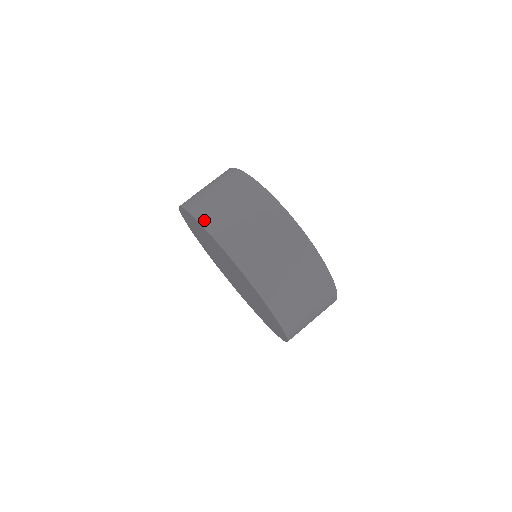
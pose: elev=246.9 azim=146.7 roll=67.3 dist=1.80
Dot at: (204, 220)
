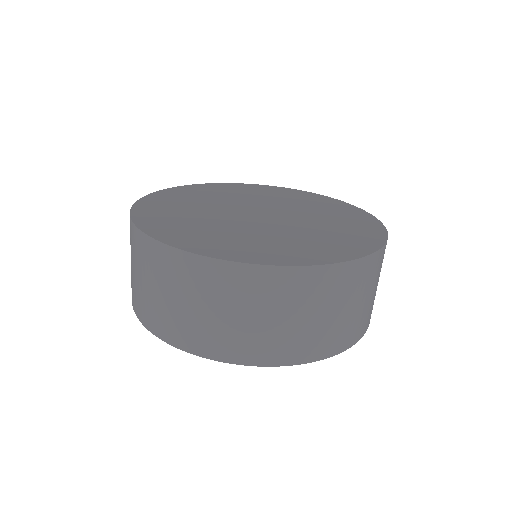
Dot at: (138, 313)
